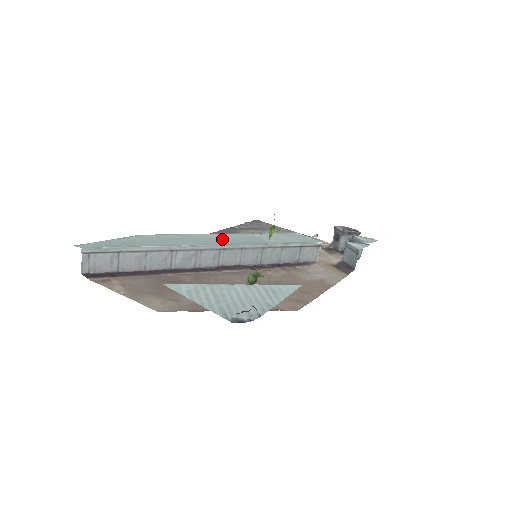
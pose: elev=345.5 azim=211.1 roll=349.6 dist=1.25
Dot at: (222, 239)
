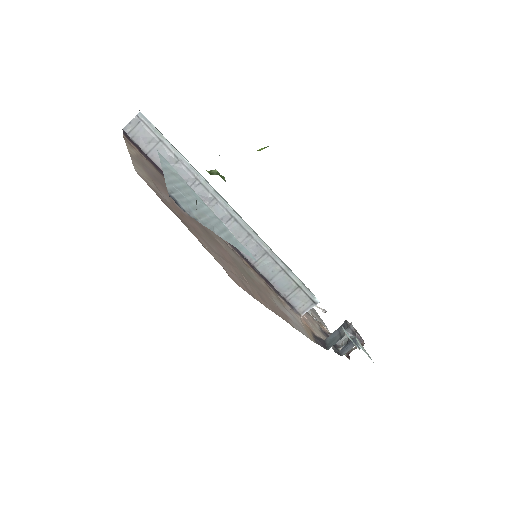
Dot at: (243, 220)
